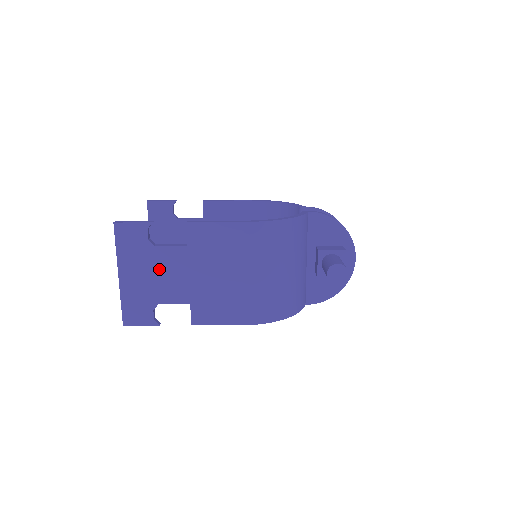
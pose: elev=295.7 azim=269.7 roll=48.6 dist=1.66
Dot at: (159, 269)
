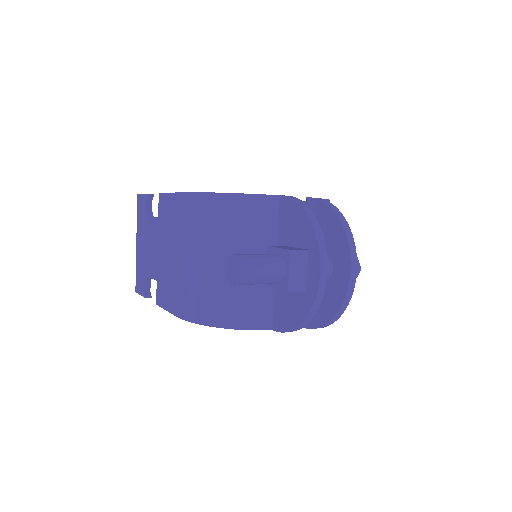
Dot at: (148, 240)
